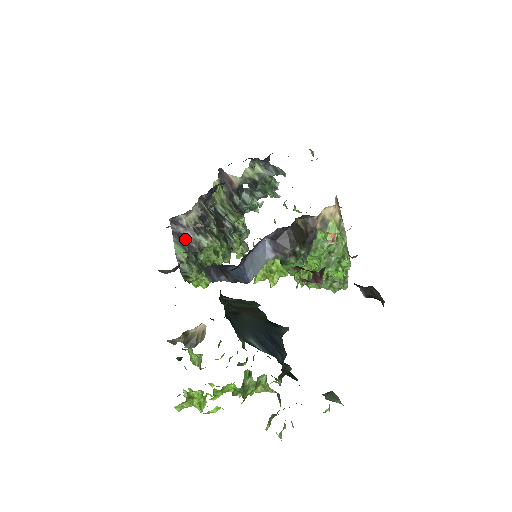
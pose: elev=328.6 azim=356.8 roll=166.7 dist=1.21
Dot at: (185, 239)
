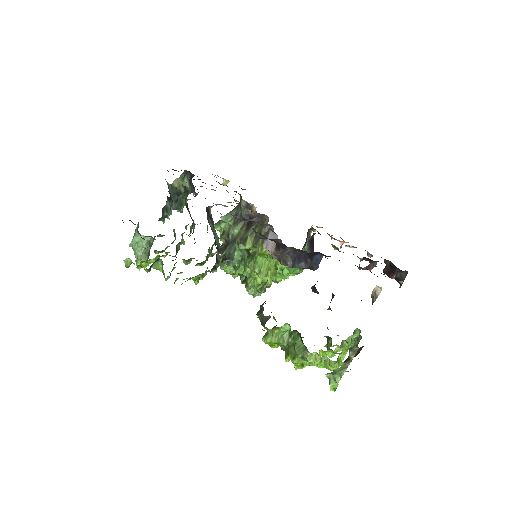
Dot at: occluded
